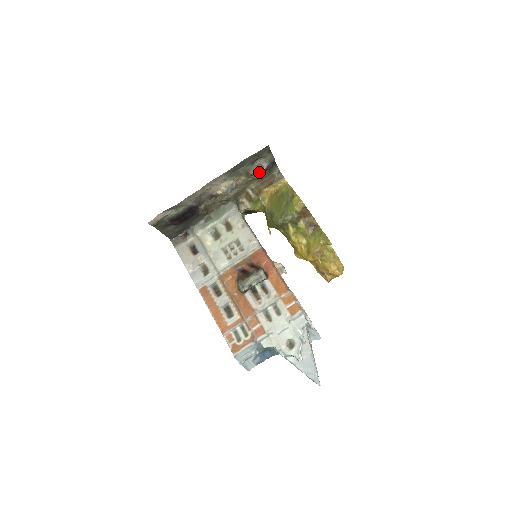
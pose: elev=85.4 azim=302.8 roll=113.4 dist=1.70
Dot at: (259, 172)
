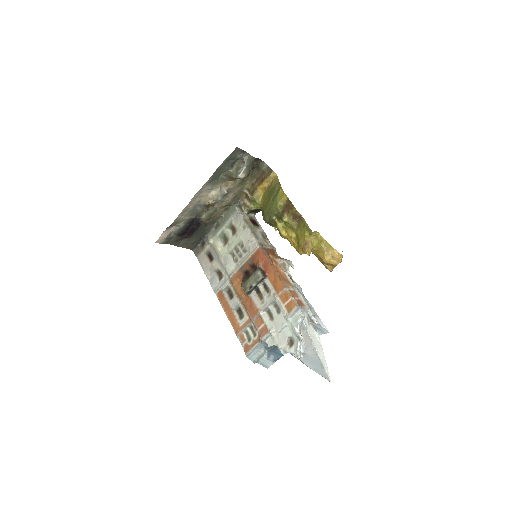
Dot at: (239, 174)
